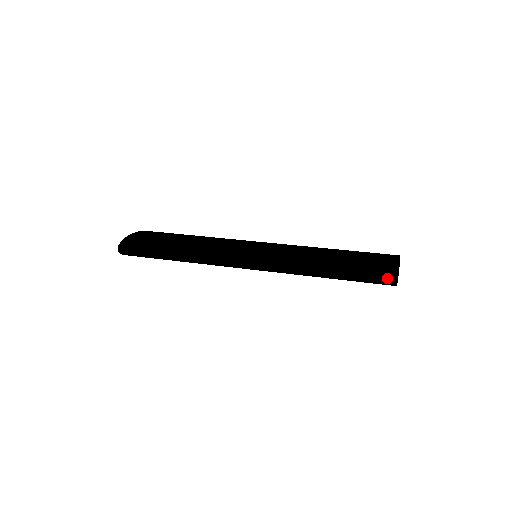
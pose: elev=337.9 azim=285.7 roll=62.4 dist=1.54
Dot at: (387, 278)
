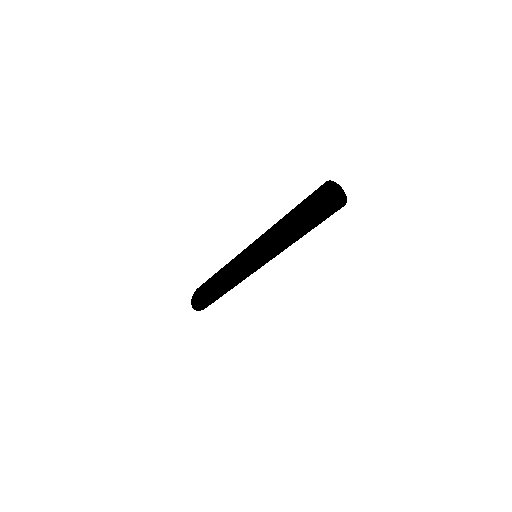
Dot at: (324, 207)
